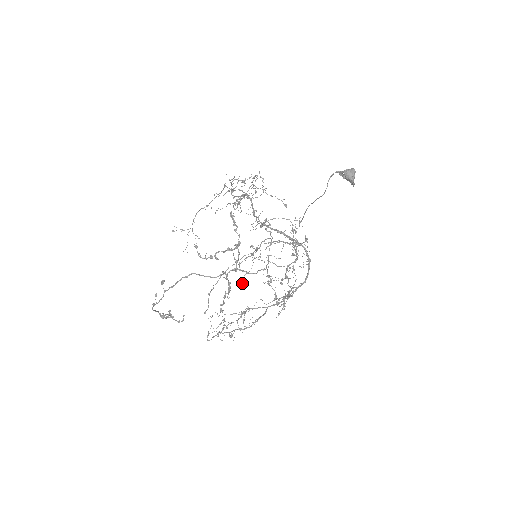
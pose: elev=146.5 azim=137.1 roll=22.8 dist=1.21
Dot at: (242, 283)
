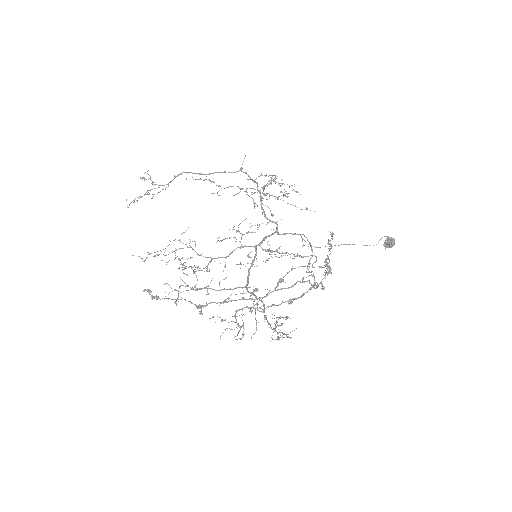
Dot at: (142, 258)
